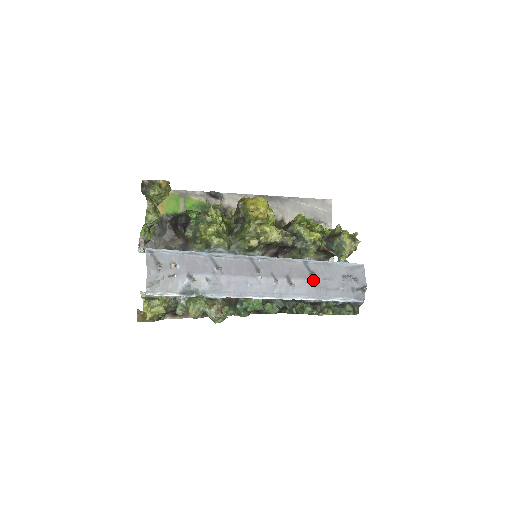
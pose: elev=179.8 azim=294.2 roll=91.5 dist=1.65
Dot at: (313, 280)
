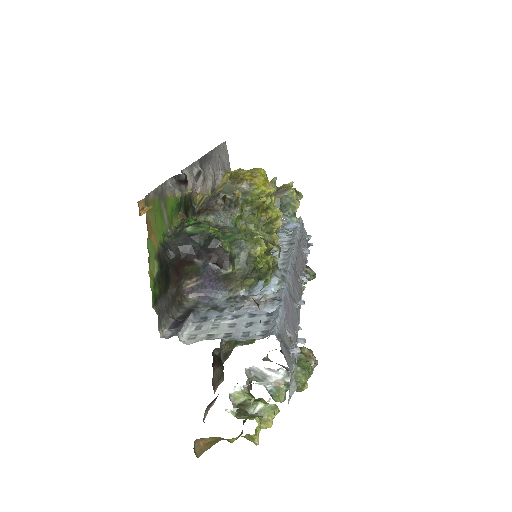
Dot at: (305, 259)
